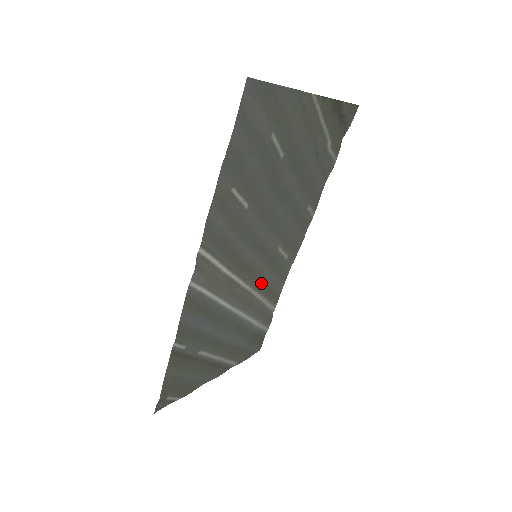
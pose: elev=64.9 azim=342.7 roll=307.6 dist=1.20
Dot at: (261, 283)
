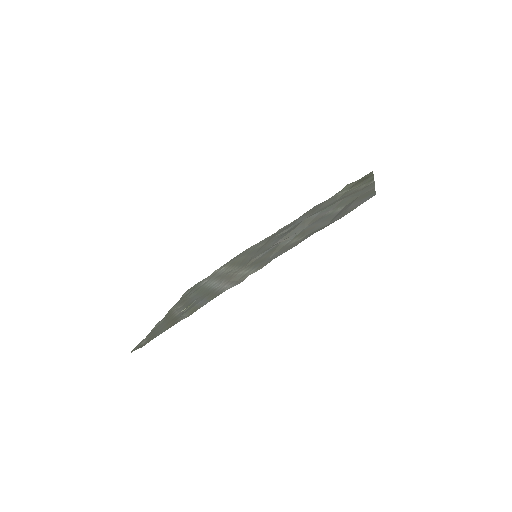
Dot at: (235, 263)
